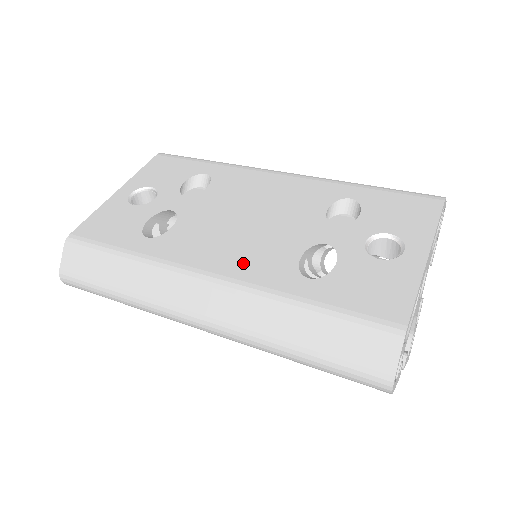
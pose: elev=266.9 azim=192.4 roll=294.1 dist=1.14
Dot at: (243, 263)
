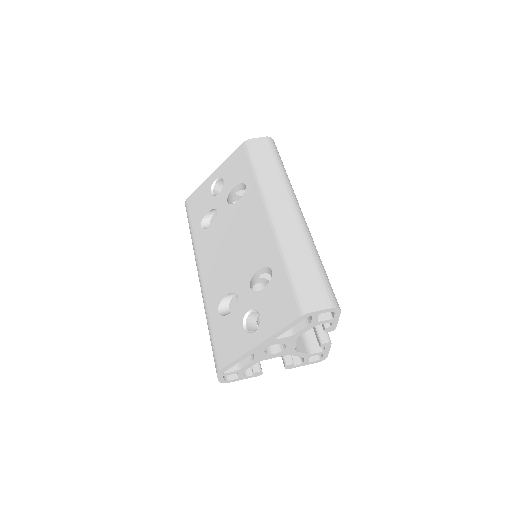
Dot at: (211, 279)
